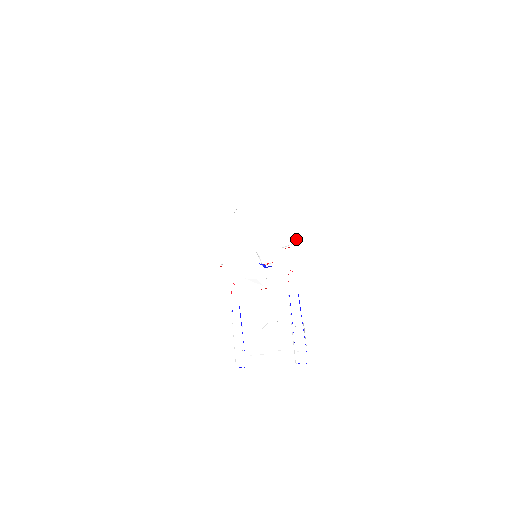
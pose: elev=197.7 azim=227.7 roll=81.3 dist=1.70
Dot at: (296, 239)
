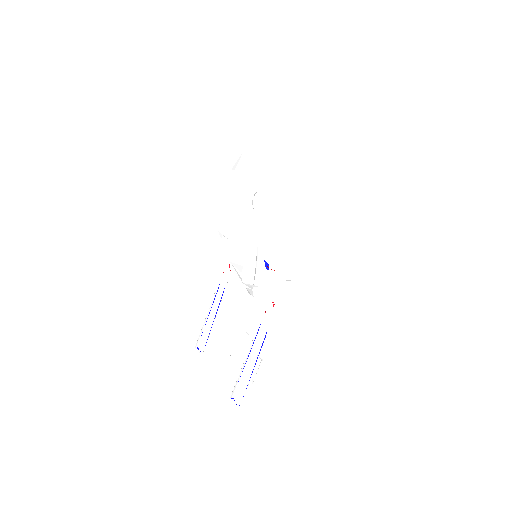
Dot at: (288, 279)
